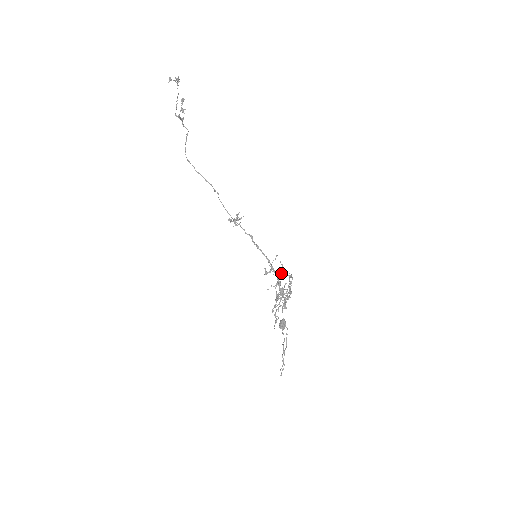
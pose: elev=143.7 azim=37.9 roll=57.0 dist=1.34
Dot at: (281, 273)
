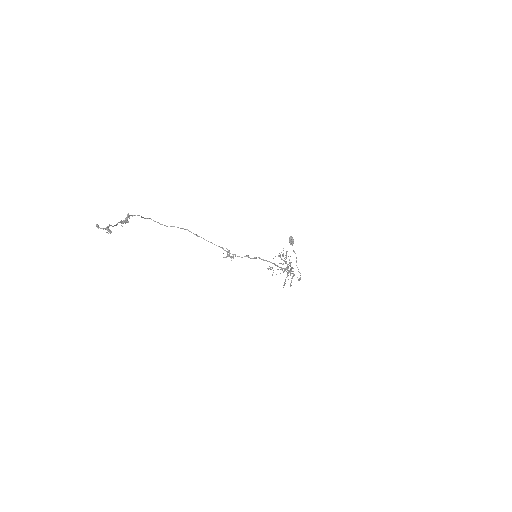
Dot at: occluded
